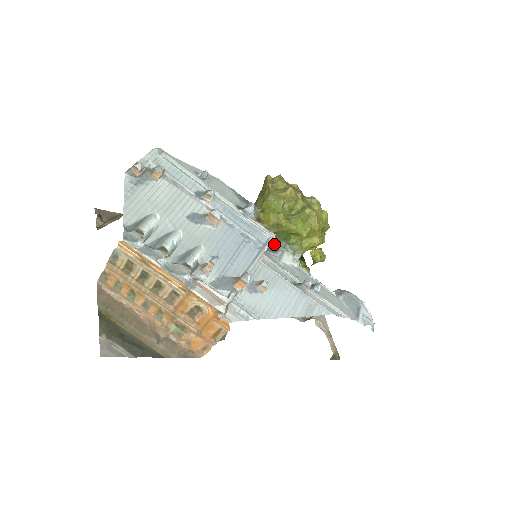
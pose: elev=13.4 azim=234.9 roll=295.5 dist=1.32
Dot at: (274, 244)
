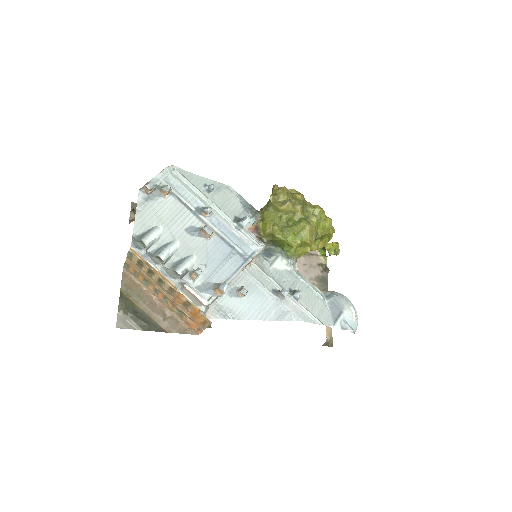
Dot at: (272, 248)
